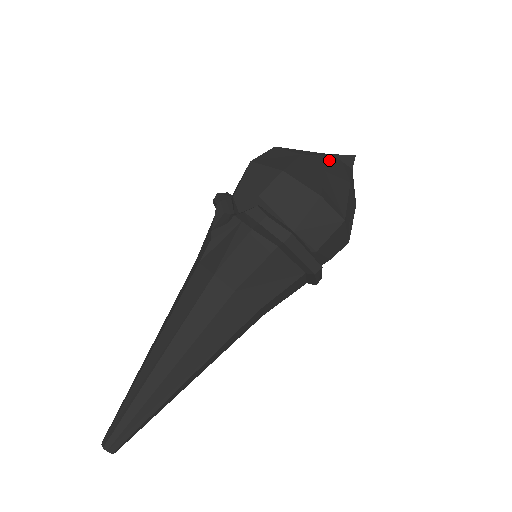
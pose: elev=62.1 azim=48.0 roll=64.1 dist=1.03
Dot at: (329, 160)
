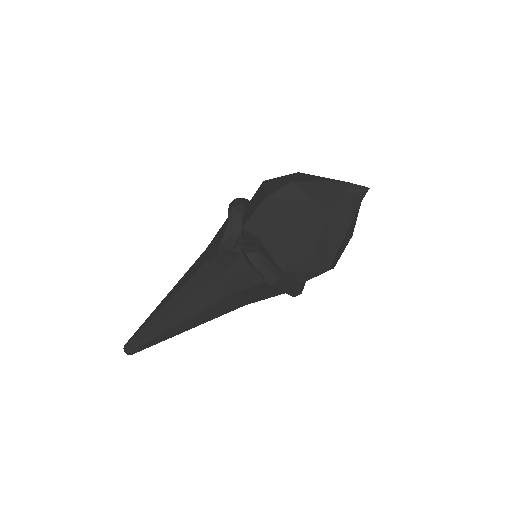
Dot at: (340, 197)
